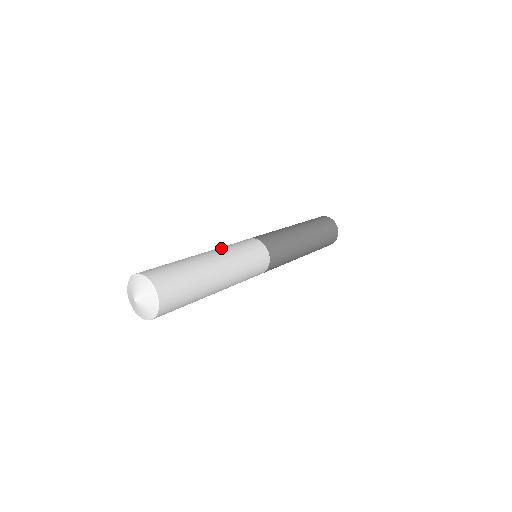
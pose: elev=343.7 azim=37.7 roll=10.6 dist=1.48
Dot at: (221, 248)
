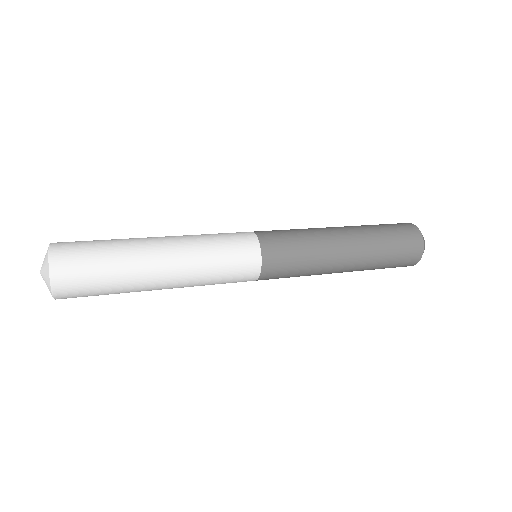
Dot at: (189, 235)
